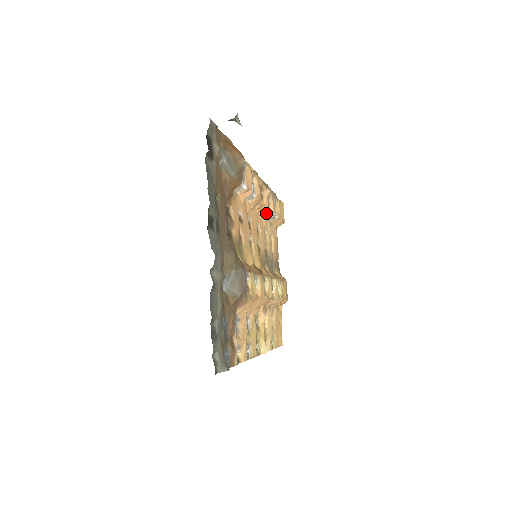
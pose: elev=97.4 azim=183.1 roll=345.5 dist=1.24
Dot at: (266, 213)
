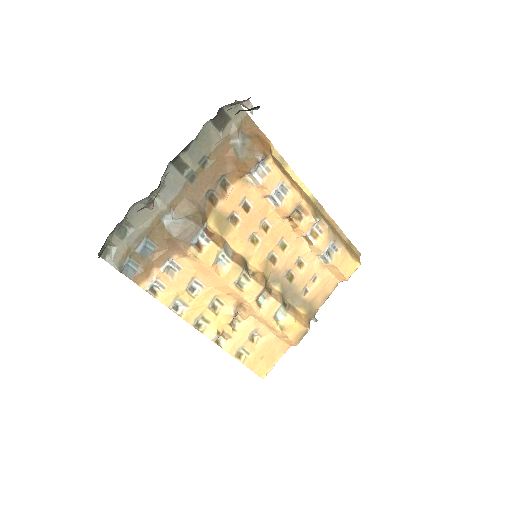
Dot at: (310, 244)
